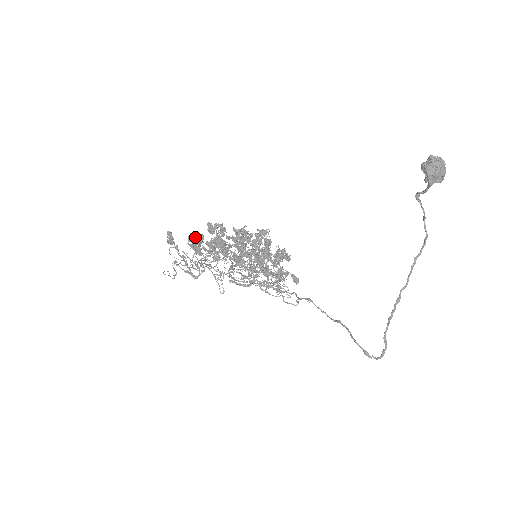
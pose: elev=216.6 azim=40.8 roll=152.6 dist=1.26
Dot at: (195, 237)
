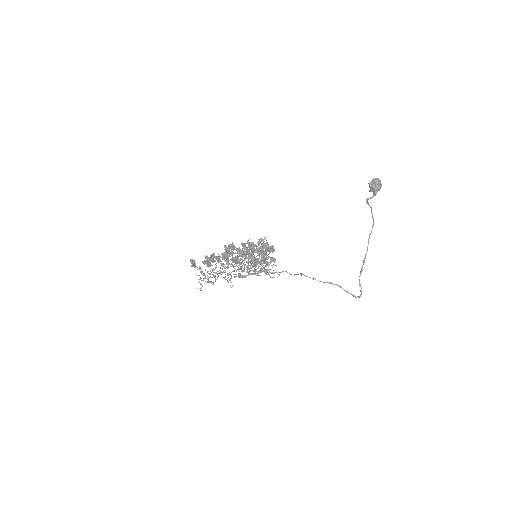
Dot at: (211, 257)
